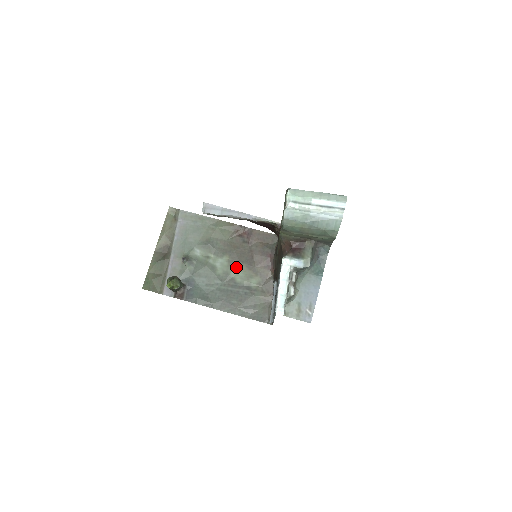
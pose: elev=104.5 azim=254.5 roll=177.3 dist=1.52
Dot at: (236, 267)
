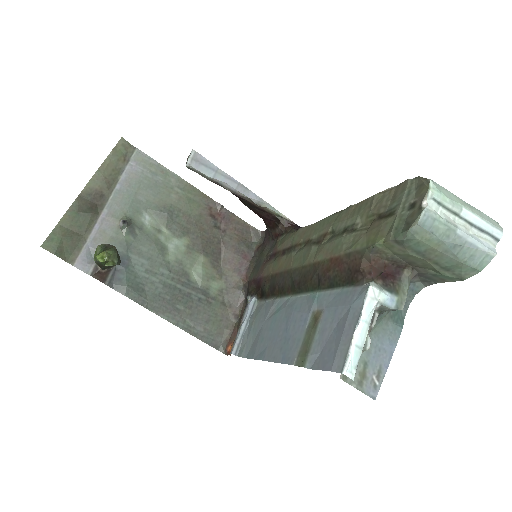
Dot at: (196, 258)
